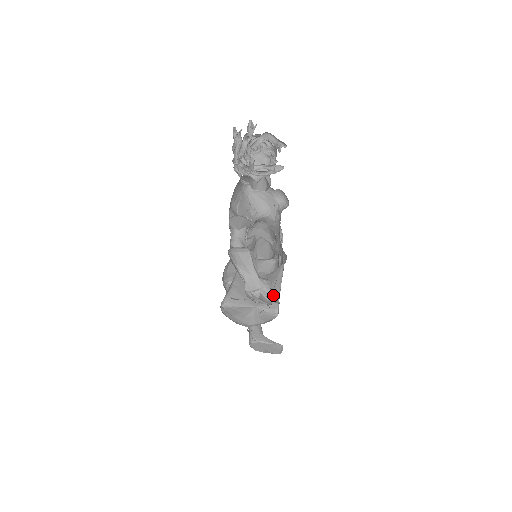
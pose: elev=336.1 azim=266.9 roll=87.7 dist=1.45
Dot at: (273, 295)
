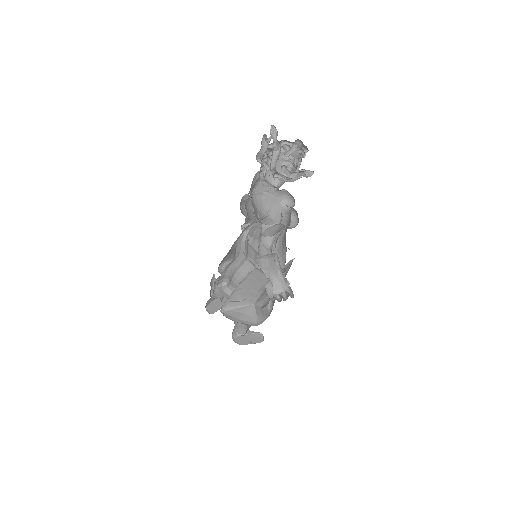
Dot at: (289, 291)
